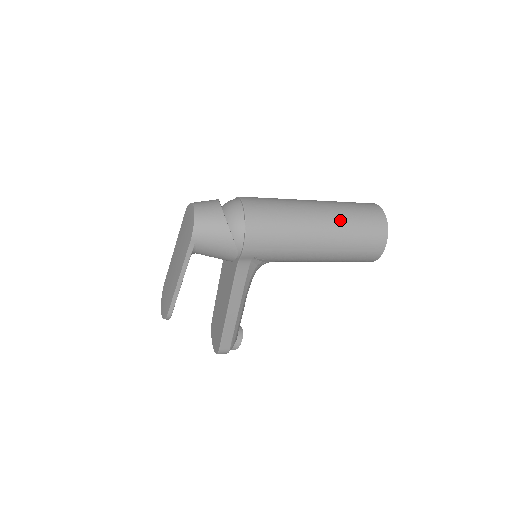
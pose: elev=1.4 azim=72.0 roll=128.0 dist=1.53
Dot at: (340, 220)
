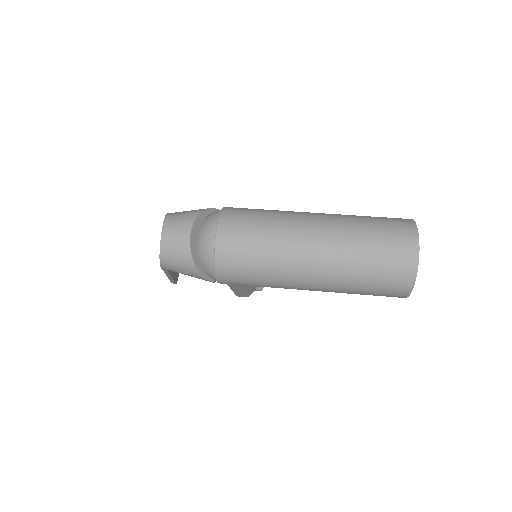
Dot at: (343, 270)
